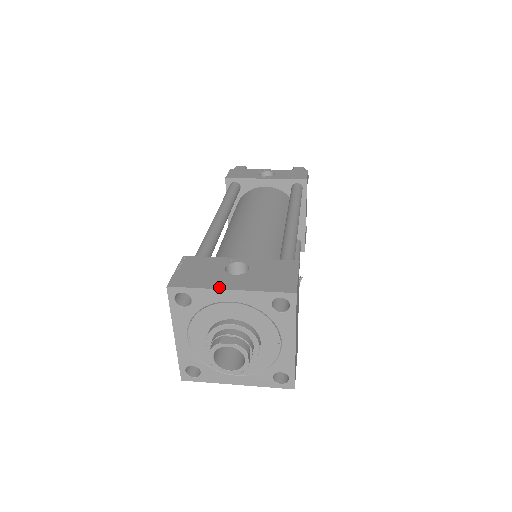
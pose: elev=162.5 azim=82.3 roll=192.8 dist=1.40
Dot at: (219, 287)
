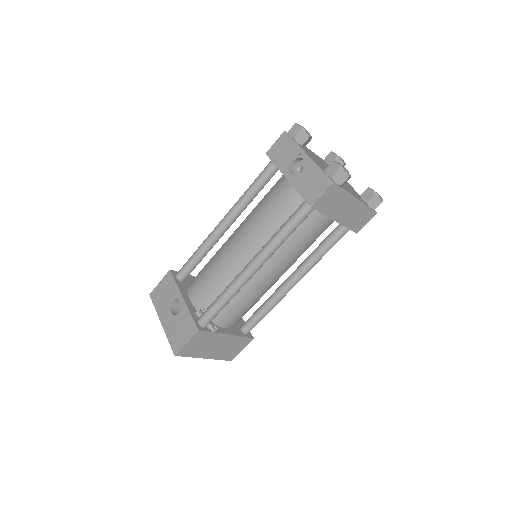
Dot at: (160, 317)
